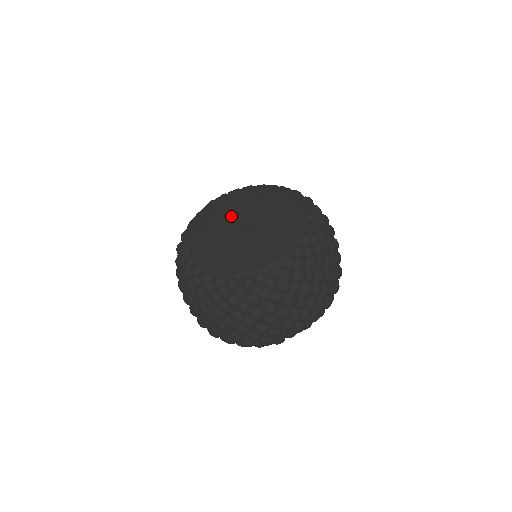
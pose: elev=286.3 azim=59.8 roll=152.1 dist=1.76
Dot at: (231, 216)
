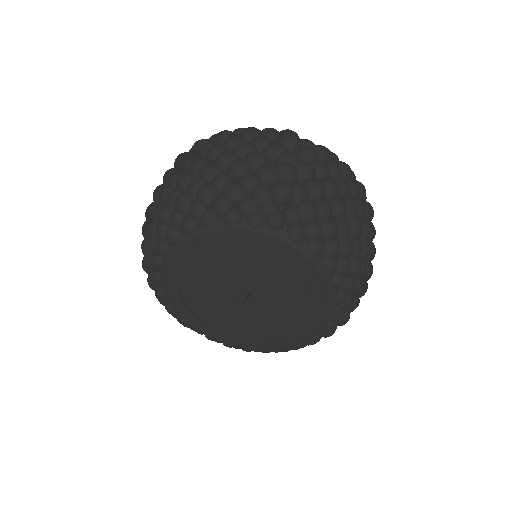
Dot at: (254, 274)
